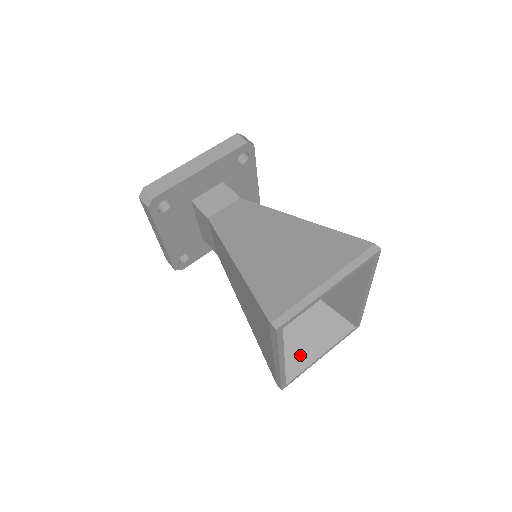
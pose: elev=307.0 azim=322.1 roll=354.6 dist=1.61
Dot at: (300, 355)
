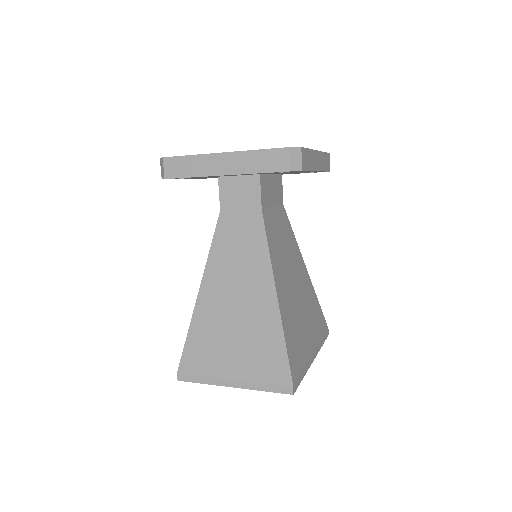
Dot at: occluded
